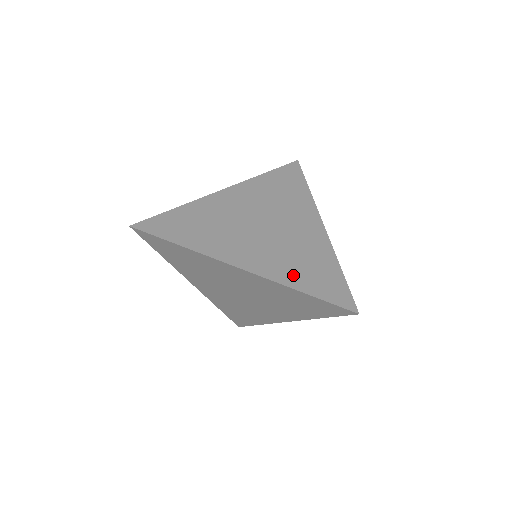
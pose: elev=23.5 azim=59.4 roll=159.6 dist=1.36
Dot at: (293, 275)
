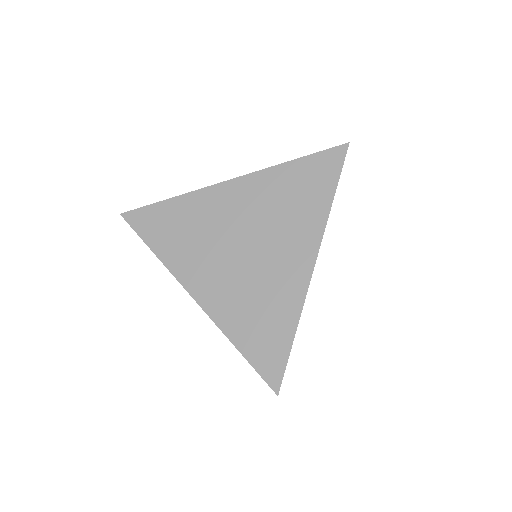
Dot at: occluded
